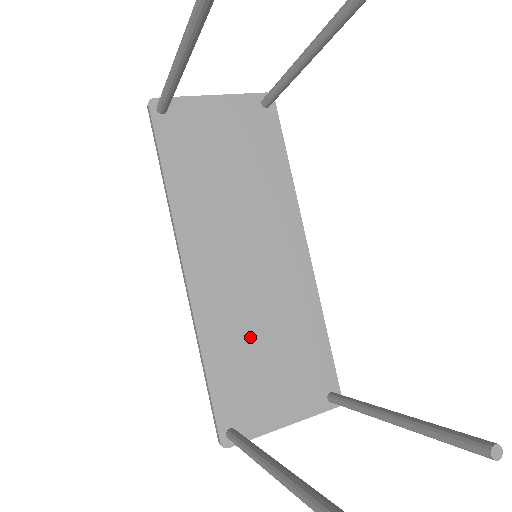
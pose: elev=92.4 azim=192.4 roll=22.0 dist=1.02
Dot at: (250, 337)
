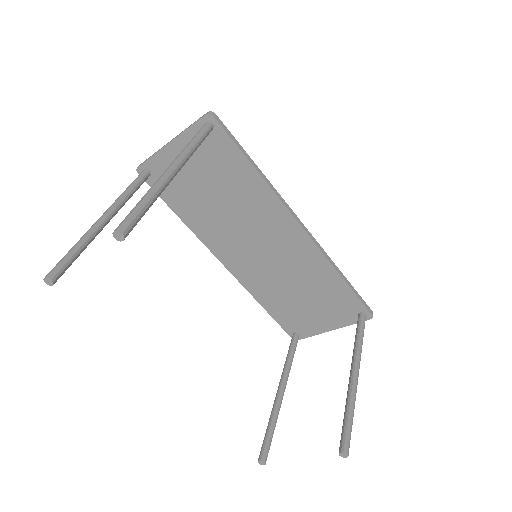
Dot at: (284, 290)
